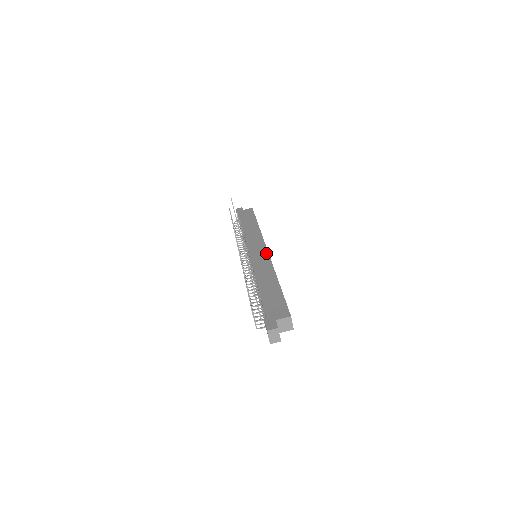
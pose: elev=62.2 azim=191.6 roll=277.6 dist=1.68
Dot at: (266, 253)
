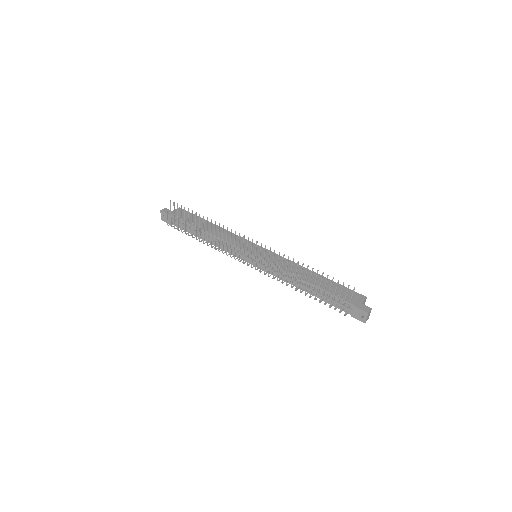
Dot at: occluded
